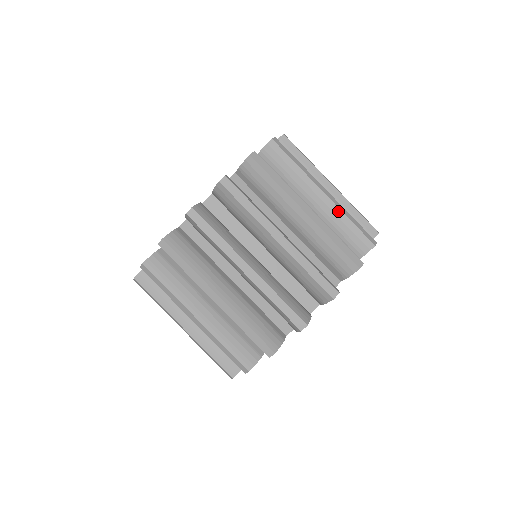
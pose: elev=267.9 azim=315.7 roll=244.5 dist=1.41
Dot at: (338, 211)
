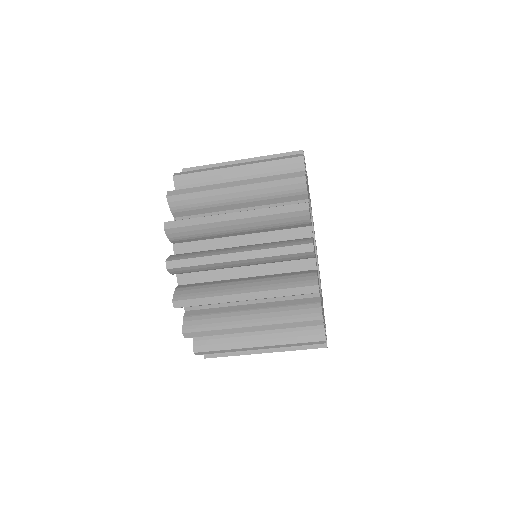
Dot at: occluded
